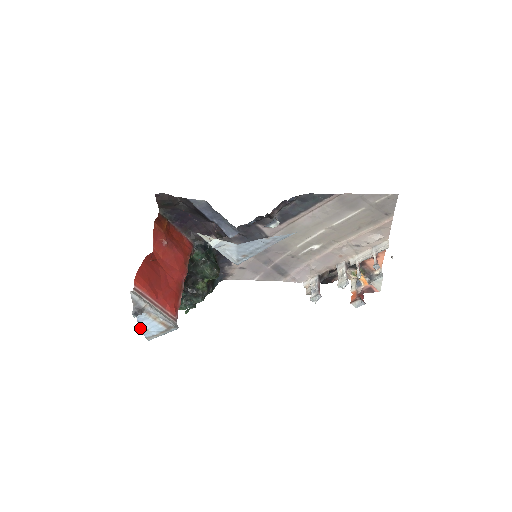
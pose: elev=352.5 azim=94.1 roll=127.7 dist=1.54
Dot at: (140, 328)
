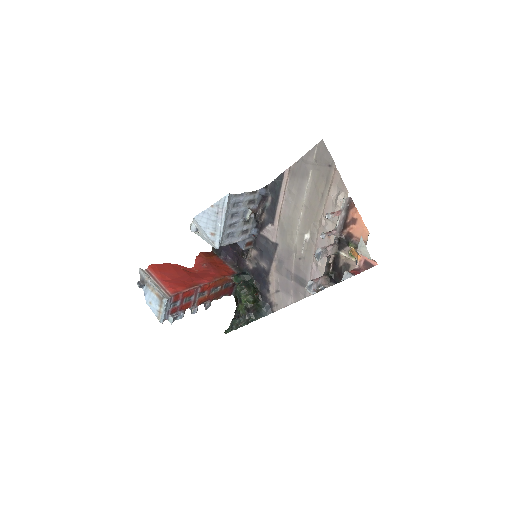
Dot at: (146, 301)
